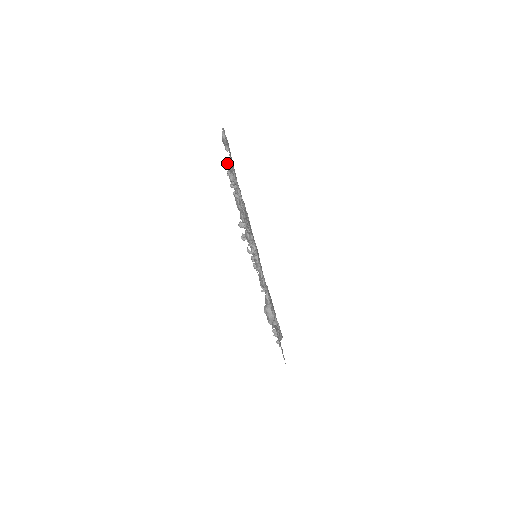
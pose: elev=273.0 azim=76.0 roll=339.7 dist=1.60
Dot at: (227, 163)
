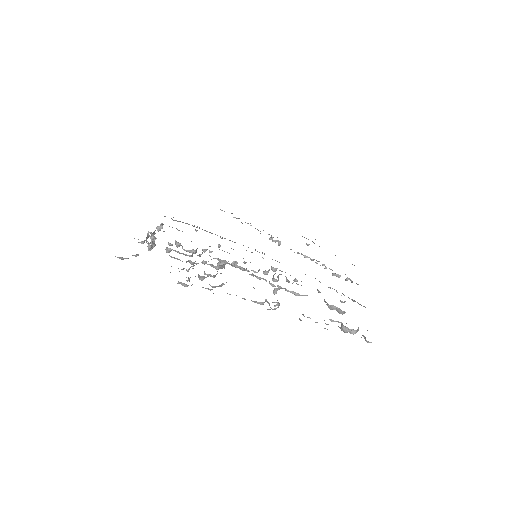
Dot at: occluded
